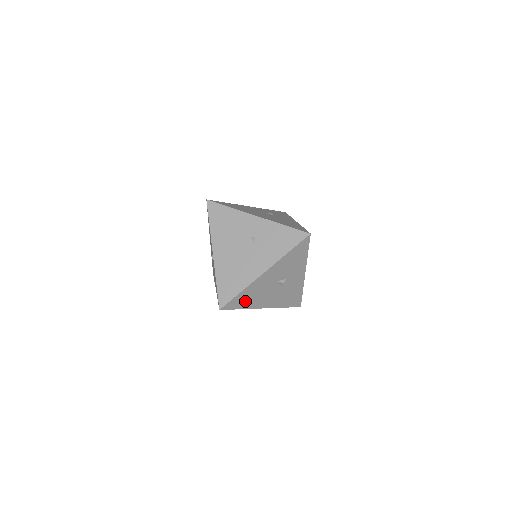
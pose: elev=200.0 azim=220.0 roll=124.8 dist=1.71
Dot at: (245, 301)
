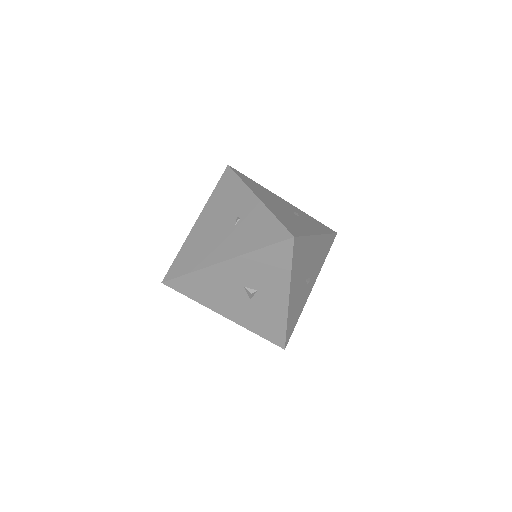
Dot at: (197, 290)
